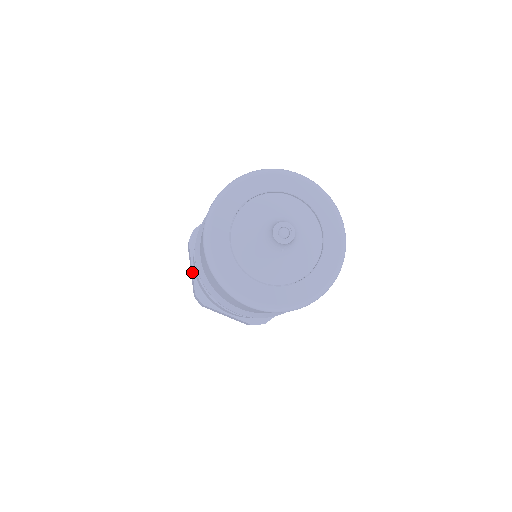
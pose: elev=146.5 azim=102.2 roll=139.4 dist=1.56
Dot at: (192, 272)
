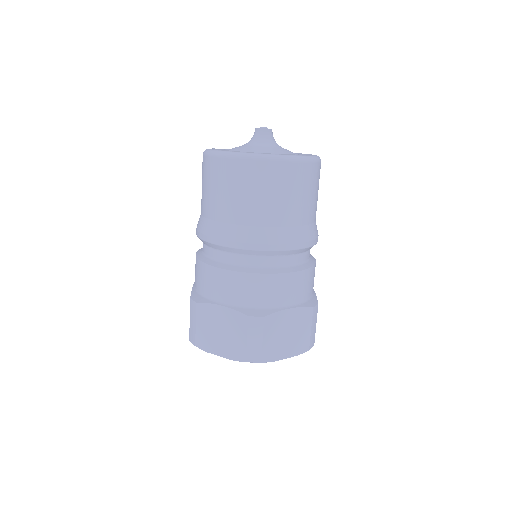
Dot at: (226, 307)
